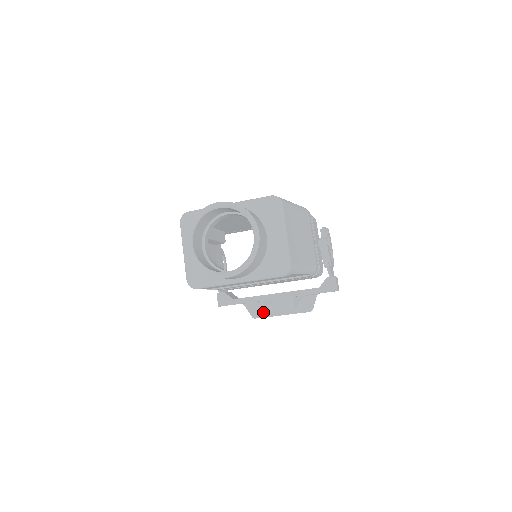
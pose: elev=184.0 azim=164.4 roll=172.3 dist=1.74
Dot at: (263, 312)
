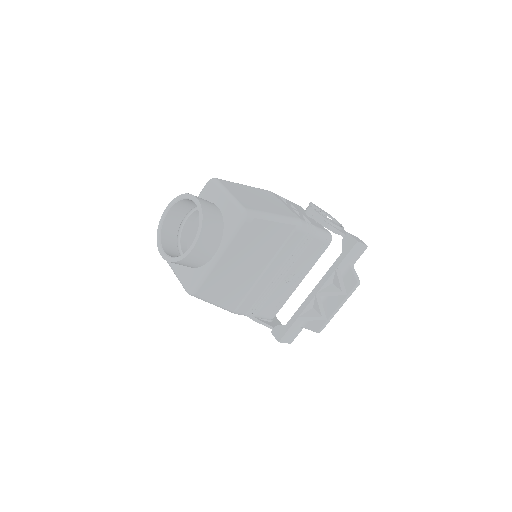
Dot at: (319, 318)
